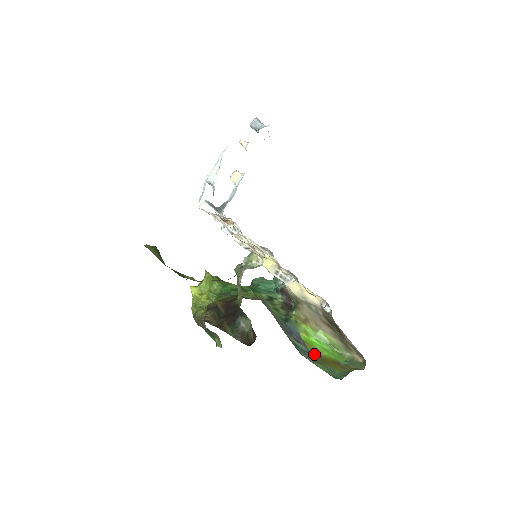
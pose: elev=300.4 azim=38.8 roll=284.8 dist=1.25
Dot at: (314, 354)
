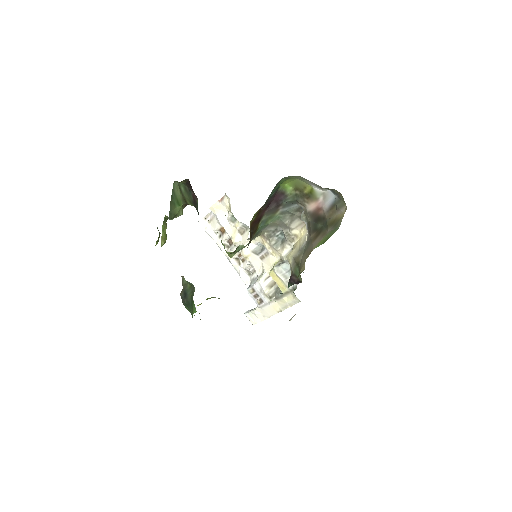
Dot at: occluded
